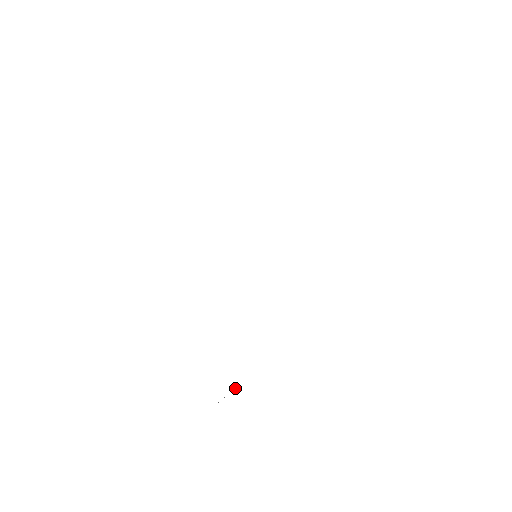
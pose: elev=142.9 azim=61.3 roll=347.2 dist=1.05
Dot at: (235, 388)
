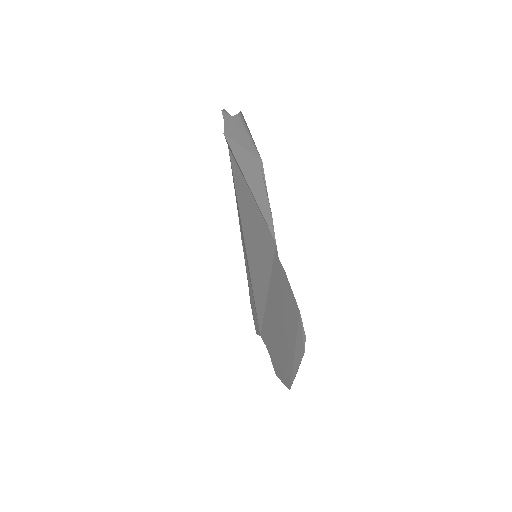
Dot at: (295, 376)
